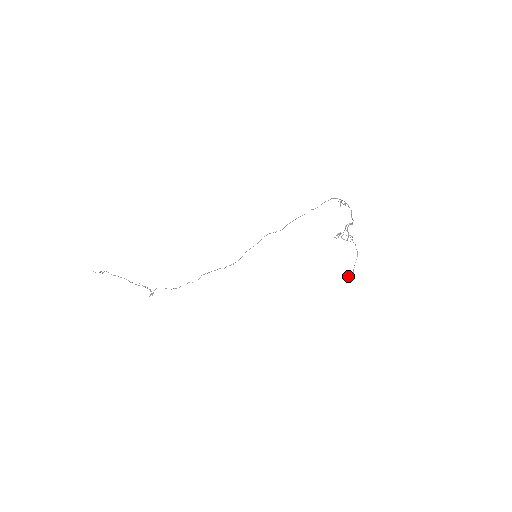
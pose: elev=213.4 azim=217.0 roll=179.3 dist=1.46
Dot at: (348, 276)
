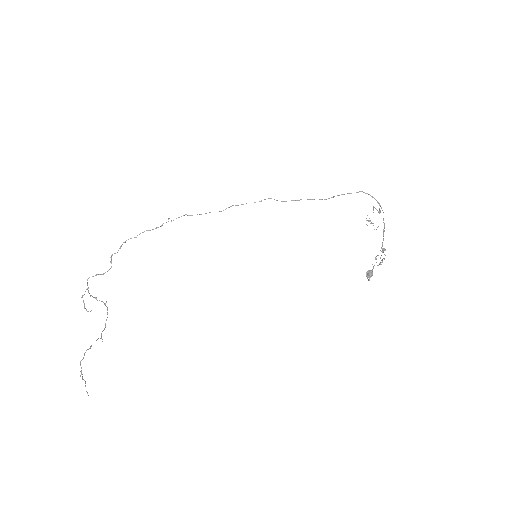
Dot at: occluded
